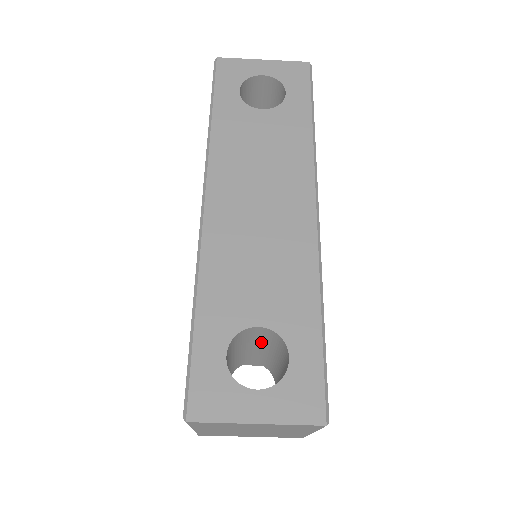
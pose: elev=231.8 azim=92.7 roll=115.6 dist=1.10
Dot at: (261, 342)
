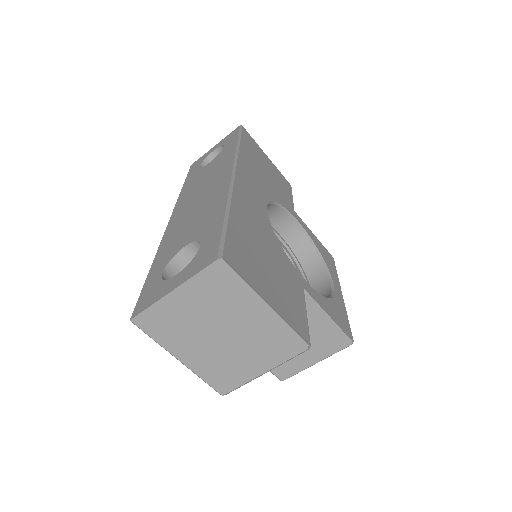
Dot at: occluded
